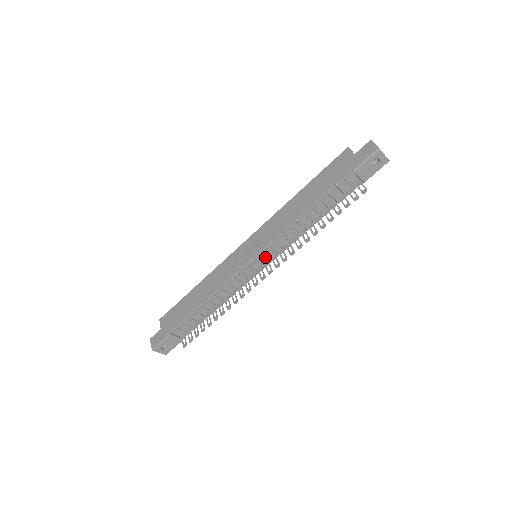
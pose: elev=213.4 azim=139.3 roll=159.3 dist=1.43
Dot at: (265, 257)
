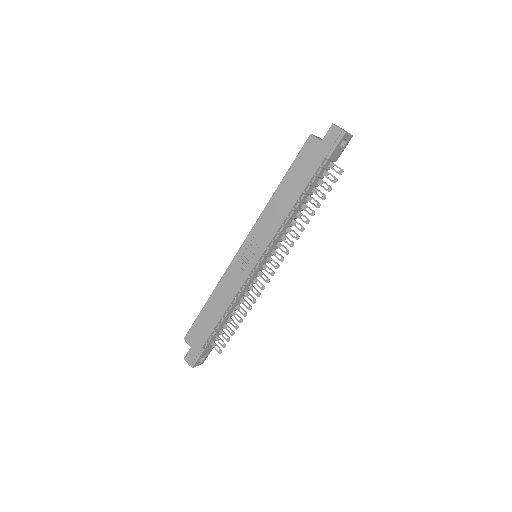
Dot at: (267, 256)
